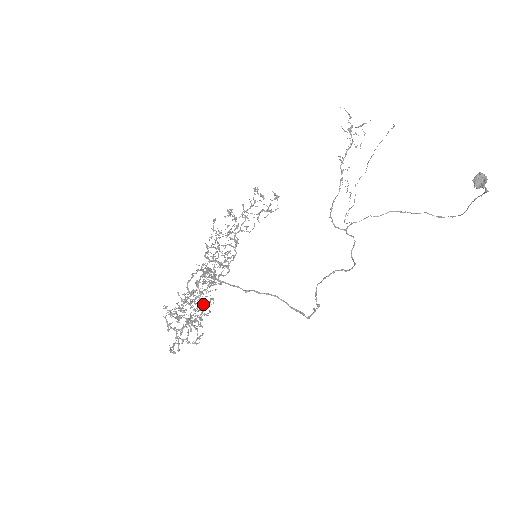
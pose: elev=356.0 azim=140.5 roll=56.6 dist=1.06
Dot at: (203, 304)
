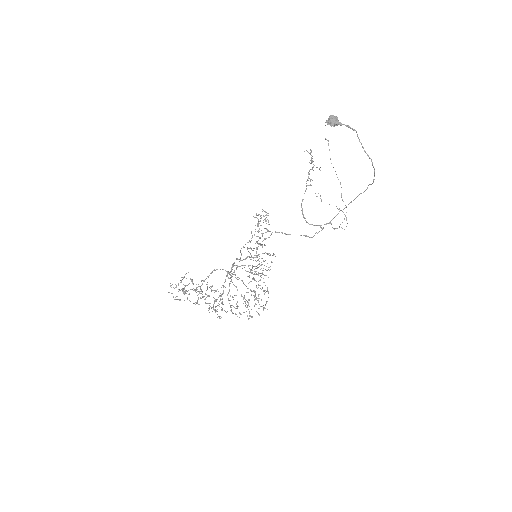
Dot at: (222, 293)
